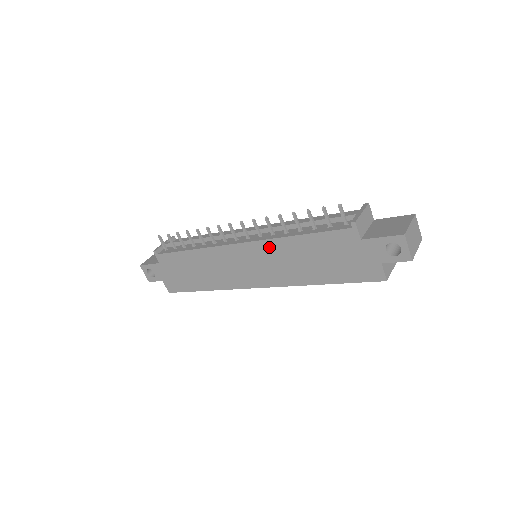
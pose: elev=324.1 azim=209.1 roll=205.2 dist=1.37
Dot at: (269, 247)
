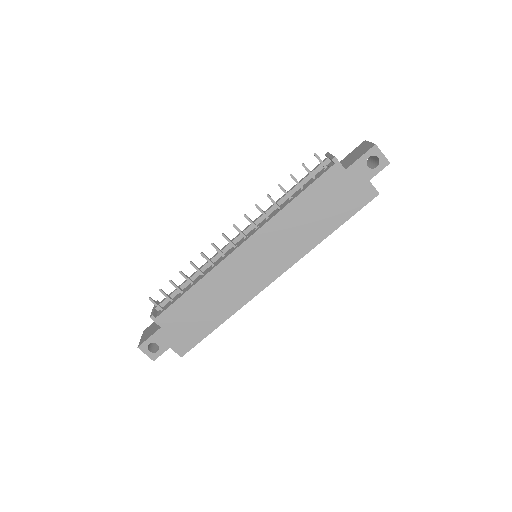
Dot at: (271, 229)
